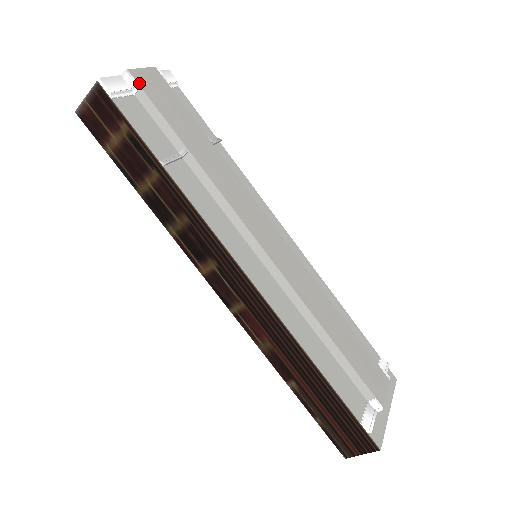
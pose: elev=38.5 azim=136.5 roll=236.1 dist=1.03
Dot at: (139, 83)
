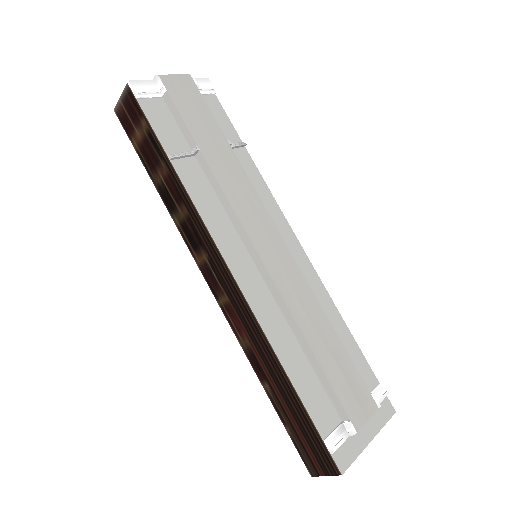
Dot at: (166, 87)
